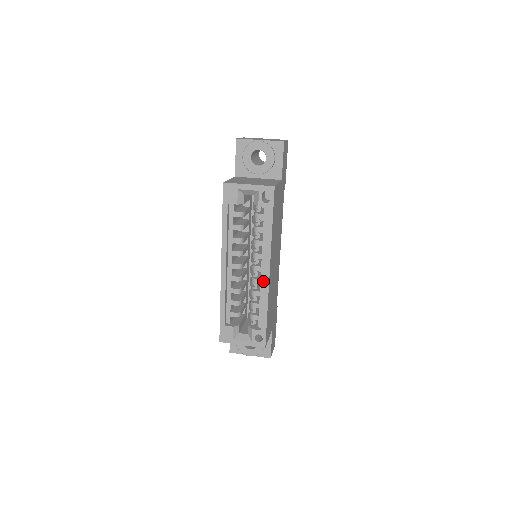
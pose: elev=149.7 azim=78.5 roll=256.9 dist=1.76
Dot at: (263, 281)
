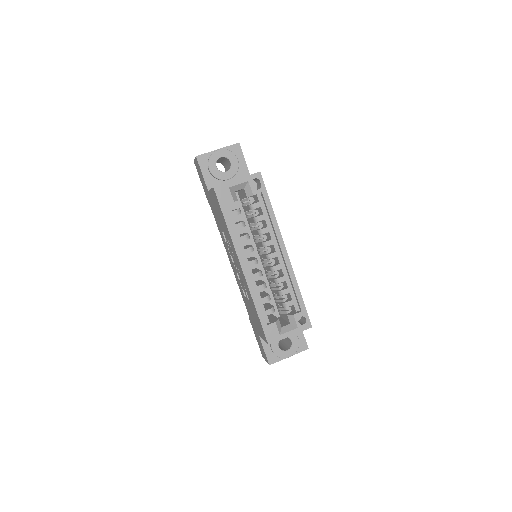
Dot at: (283, 264)
